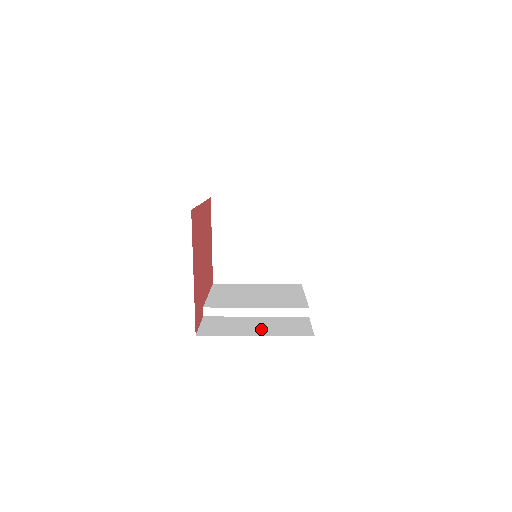
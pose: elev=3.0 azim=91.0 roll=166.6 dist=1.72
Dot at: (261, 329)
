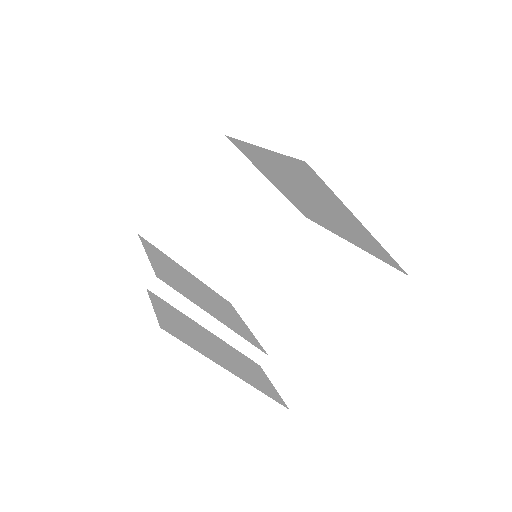
Dot at: (230, 362)
